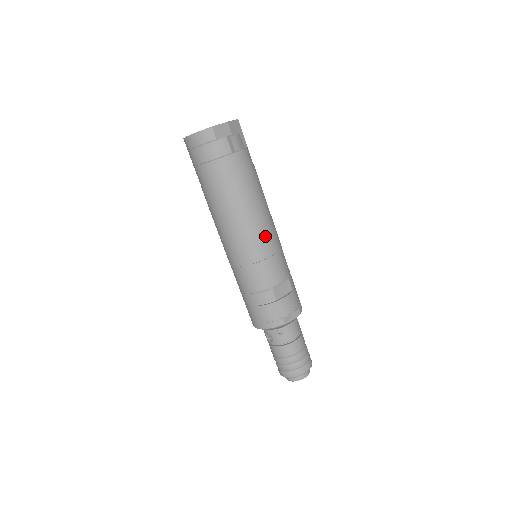
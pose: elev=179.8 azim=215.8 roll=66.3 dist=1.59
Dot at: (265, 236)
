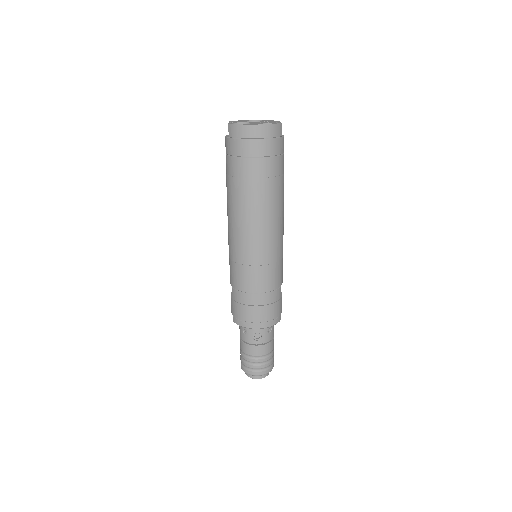
Dot at: occluded
